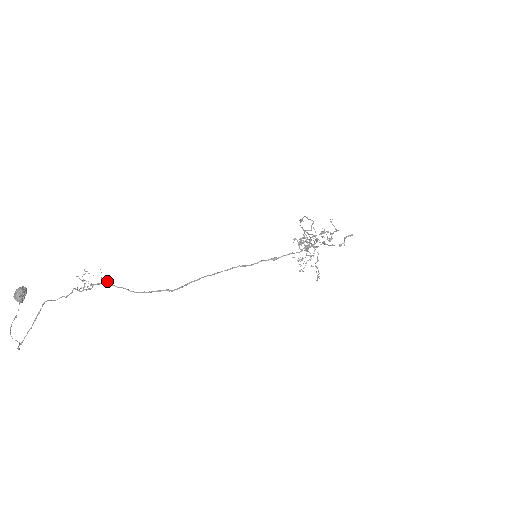
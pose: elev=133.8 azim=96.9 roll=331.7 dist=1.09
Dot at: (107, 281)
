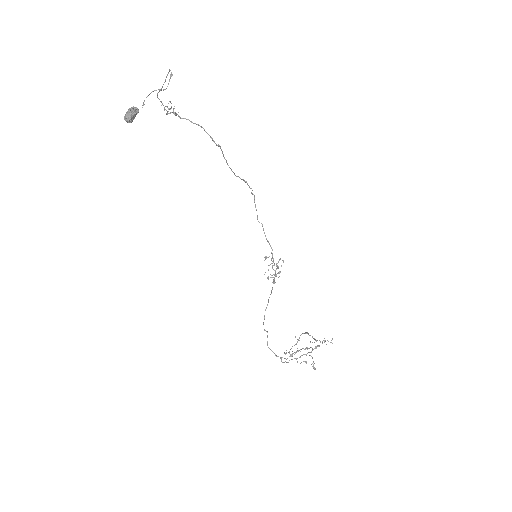
Dot at: (180, 118)
